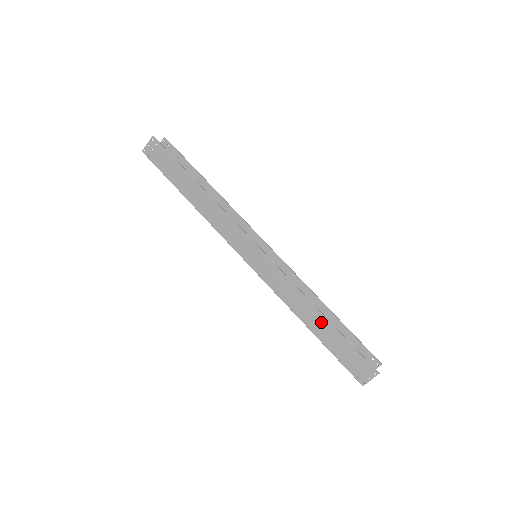
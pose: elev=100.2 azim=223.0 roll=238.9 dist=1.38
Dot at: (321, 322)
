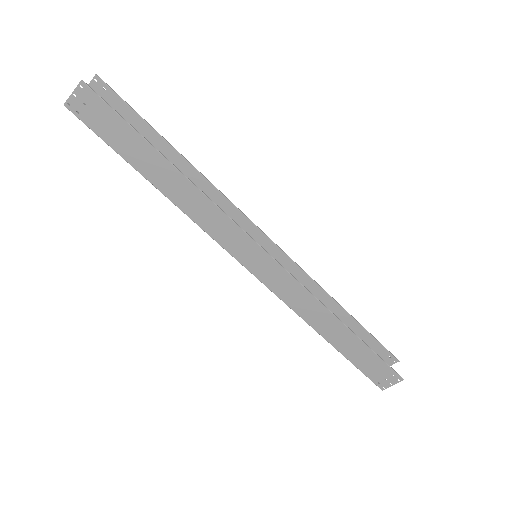
Dot at: (342, 333)
